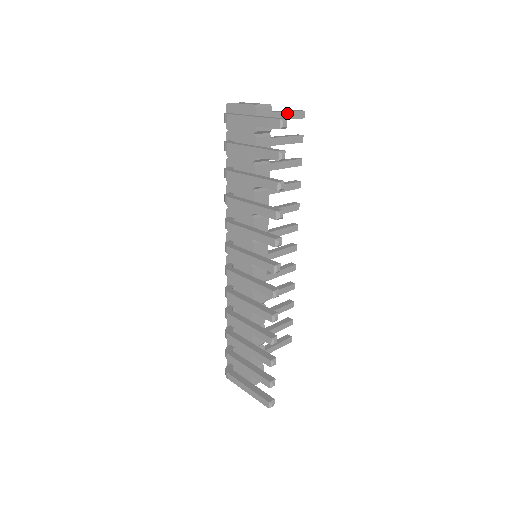
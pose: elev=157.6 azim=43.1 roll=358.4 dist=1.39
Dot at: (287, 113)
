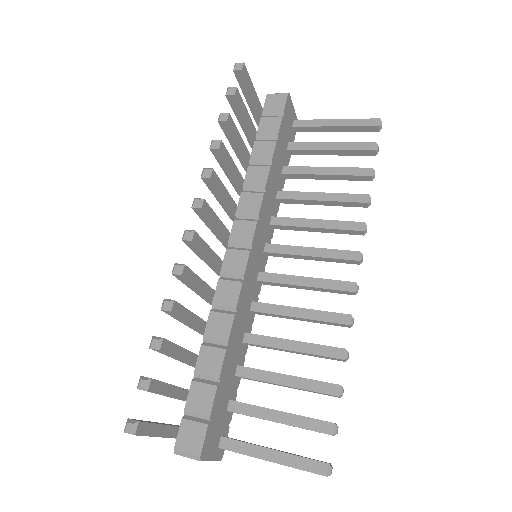
Dot at: (348, 121)
